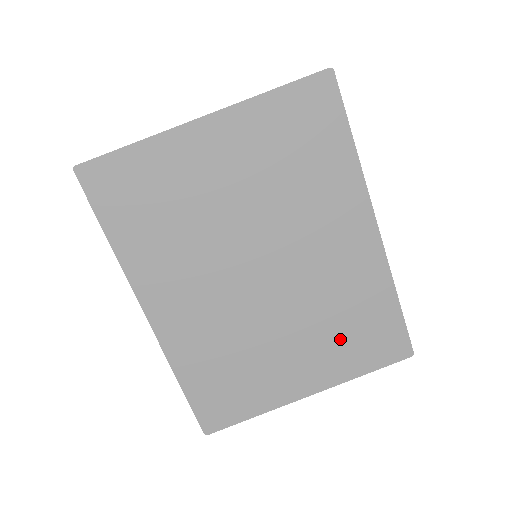
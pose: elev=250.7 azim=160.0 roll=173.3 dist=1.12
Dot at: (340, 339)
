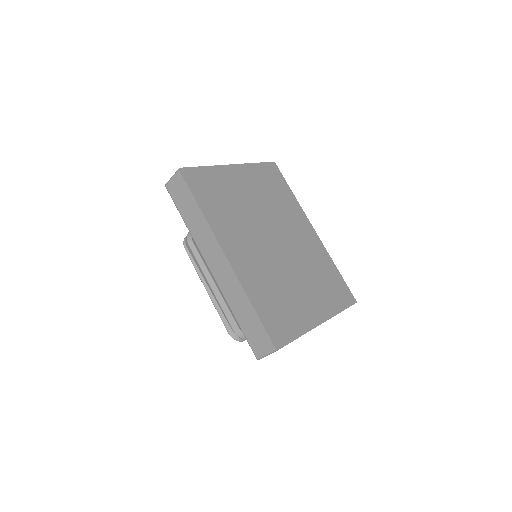
Dot at: (322, 287)
